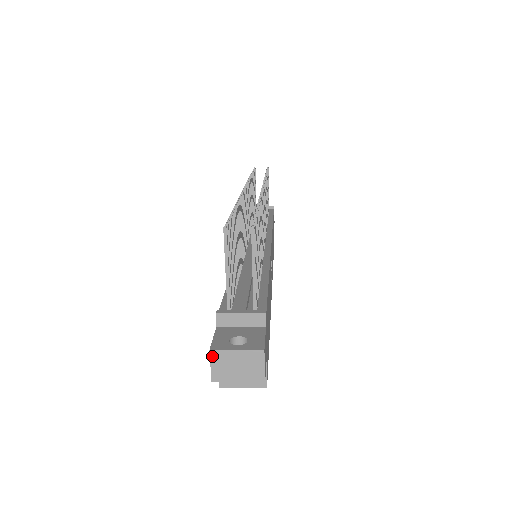
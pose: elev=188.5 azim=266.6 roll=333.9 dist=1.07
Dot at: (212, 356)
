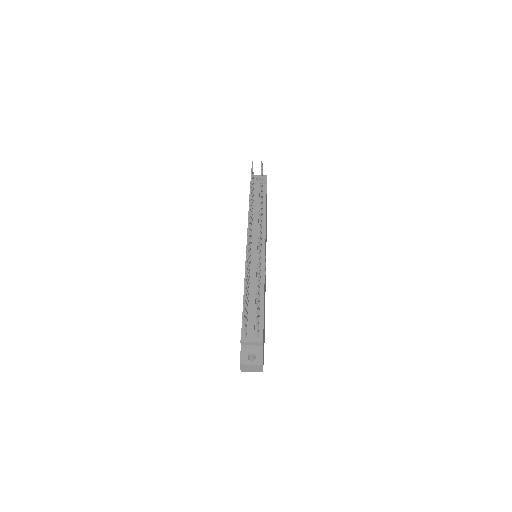
Dot at: (241, 366)
